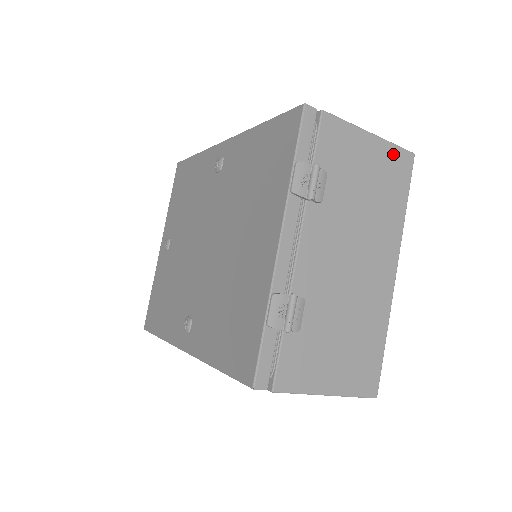
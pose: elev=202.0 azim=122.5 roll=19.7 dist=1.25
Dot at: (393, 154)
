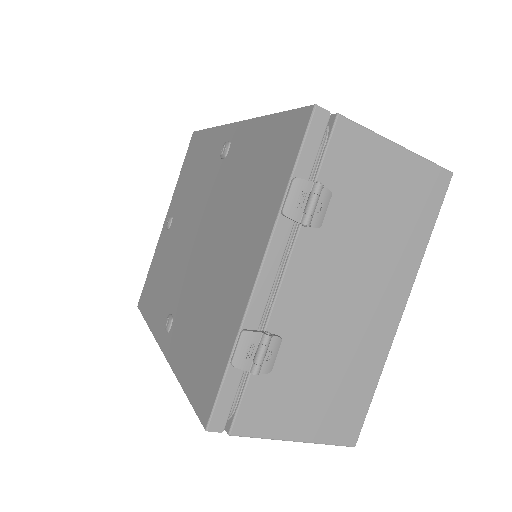
Dot at: (424, 172)
